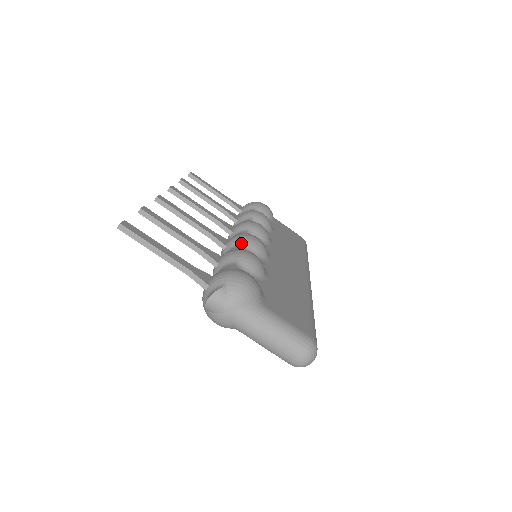
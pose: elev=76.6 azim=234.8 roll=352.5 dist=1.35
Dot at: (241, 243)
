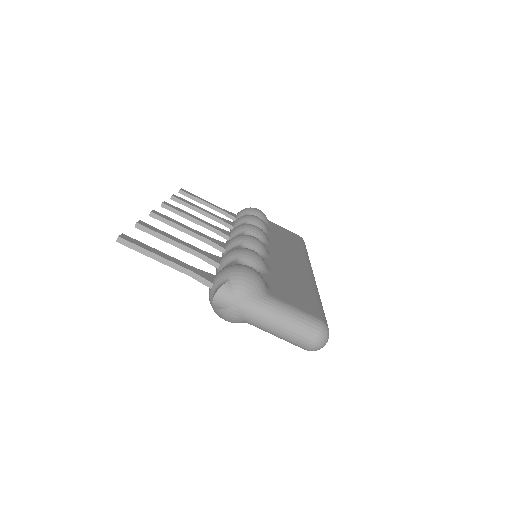
Dot at: (239, 243)
